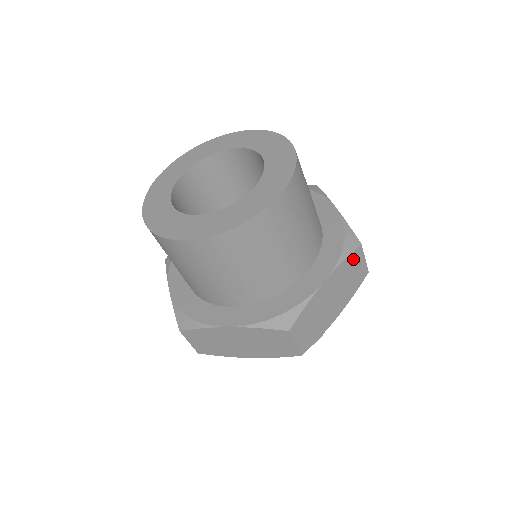
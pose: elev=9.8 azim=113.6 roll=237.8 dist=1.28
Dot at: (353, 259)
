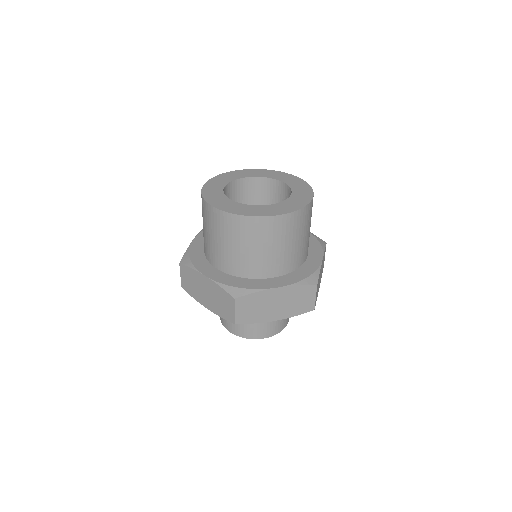
Dot at: occluded
